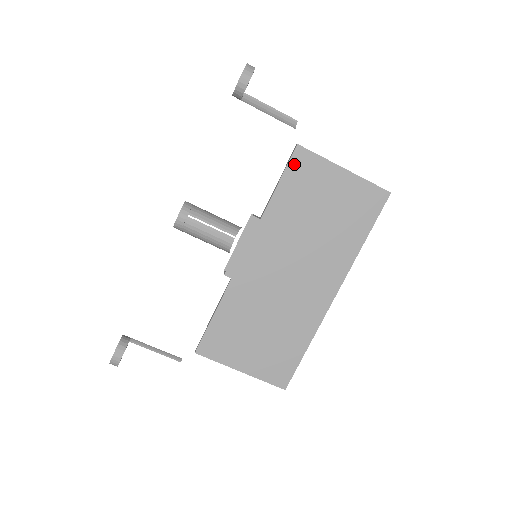
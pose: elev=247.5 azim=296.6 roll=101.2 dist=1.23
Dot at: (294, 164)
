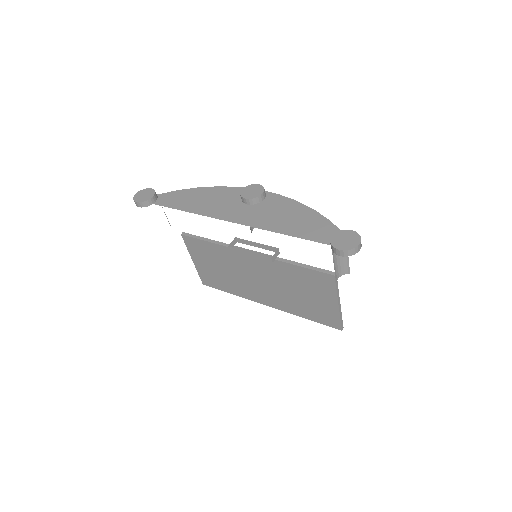
Dot at: (321, 275)
